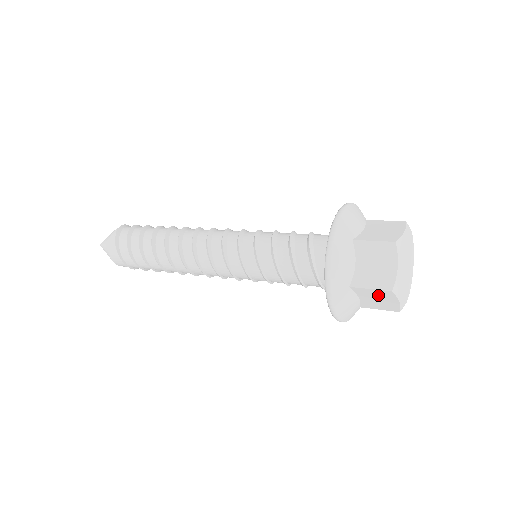
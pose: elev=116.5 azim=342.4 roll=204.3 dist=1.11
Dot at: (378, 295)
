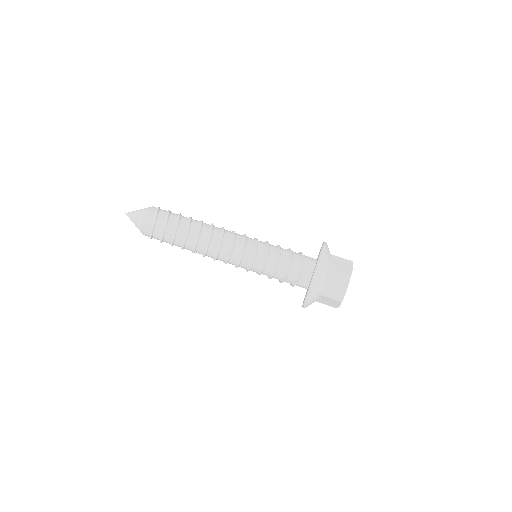
Dot at: (338, 280)
